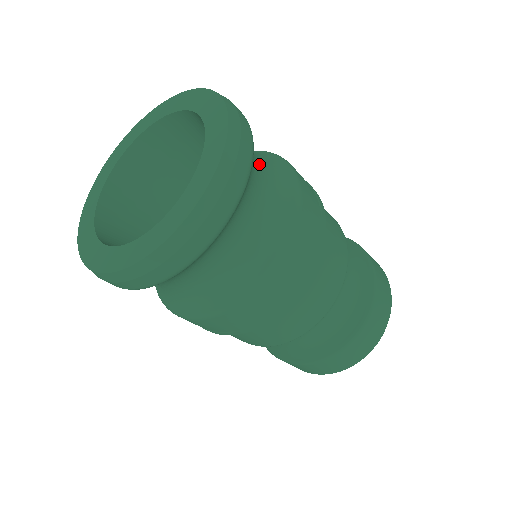
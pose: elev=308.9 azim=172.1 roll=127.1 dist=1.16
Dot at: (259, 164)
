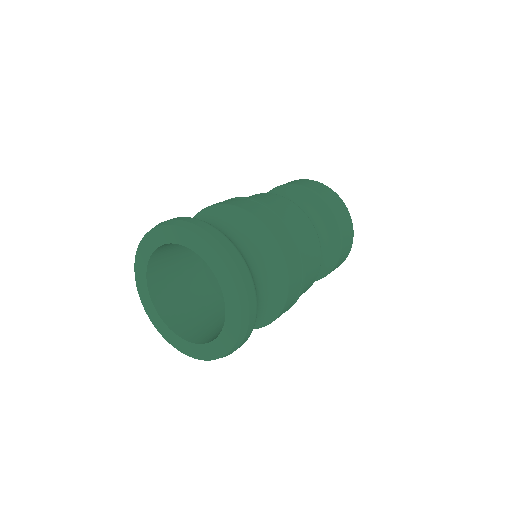
Dot at: (233, 234)
